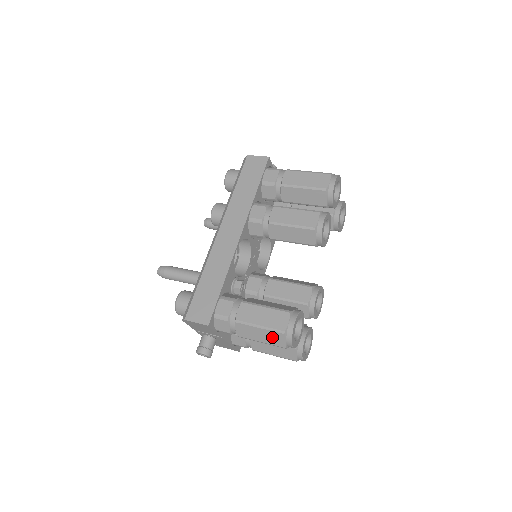
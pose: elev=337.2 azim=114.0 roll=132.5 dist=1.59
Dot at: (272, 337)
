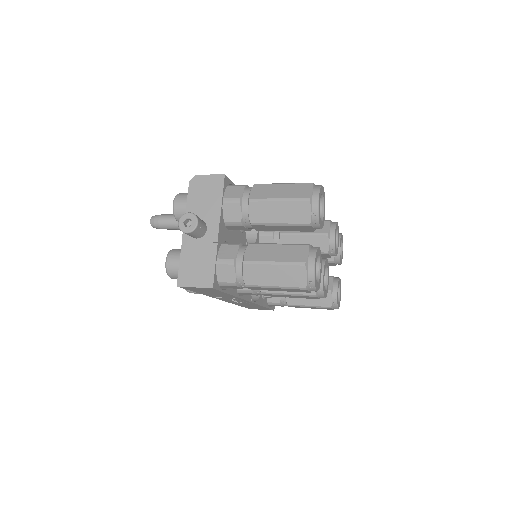
Dot at: (296, 190)
